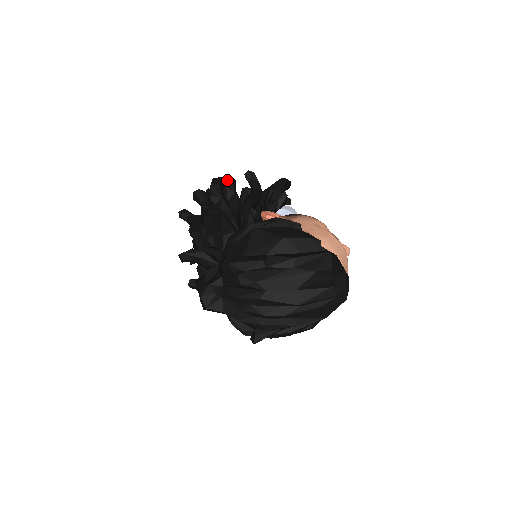
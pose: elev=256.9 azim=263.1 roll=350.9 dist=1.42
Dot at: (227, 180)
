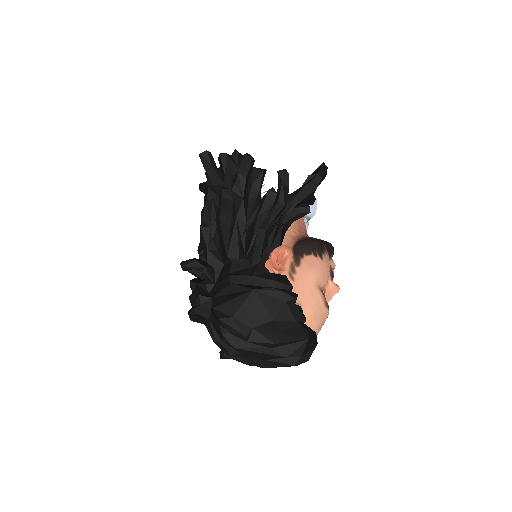
Dot at: (257, 169)
